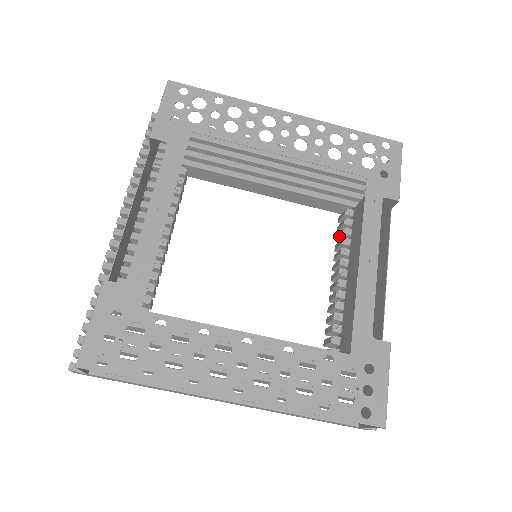
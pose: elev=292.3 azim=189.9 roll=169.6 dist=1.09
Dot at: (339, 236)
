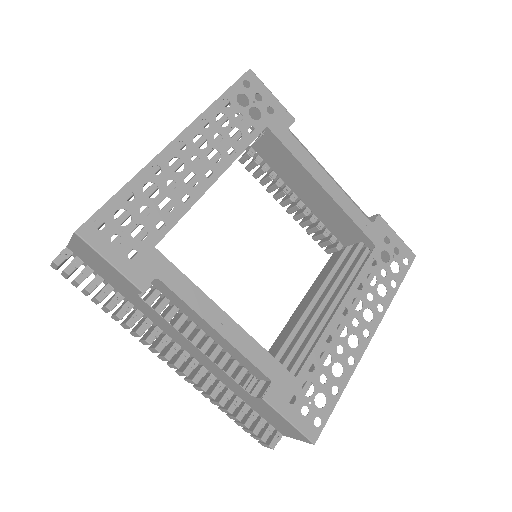
Dot at: (260, 175)
